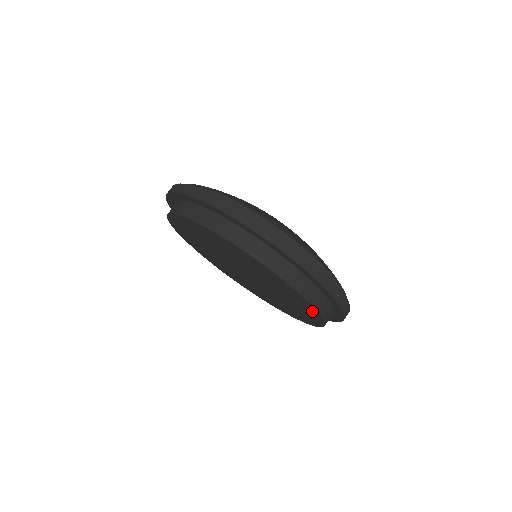
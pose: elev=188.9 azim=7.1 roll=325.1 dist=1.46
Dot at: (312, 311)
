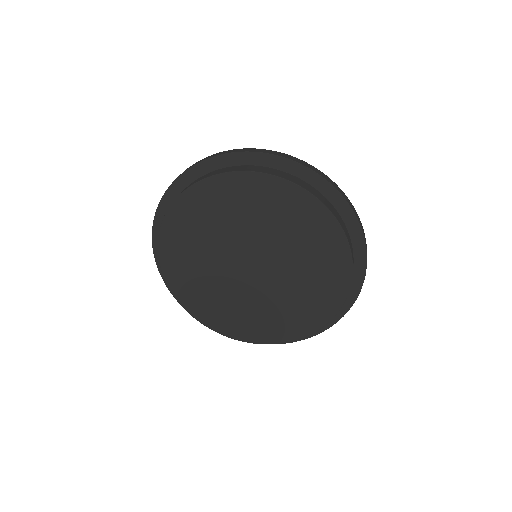
Dot at: (307, 203)
